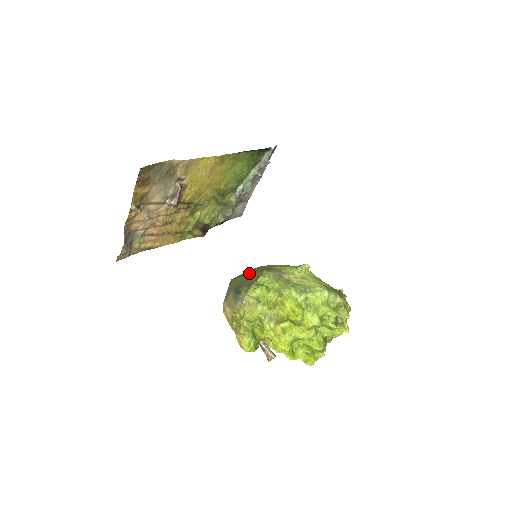
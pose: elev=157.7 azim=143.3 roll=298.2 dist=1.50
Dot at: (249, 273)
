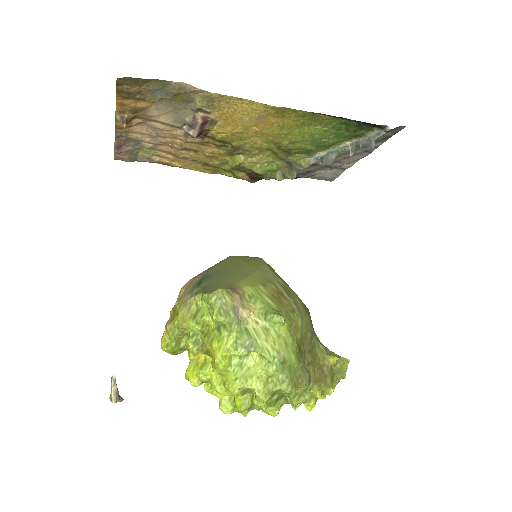
Dot at: (236, 268)
